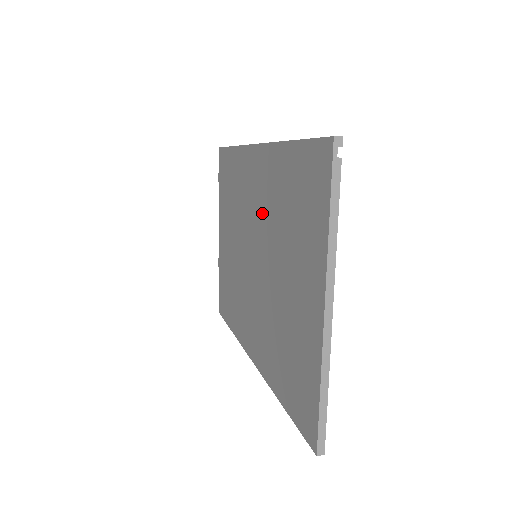
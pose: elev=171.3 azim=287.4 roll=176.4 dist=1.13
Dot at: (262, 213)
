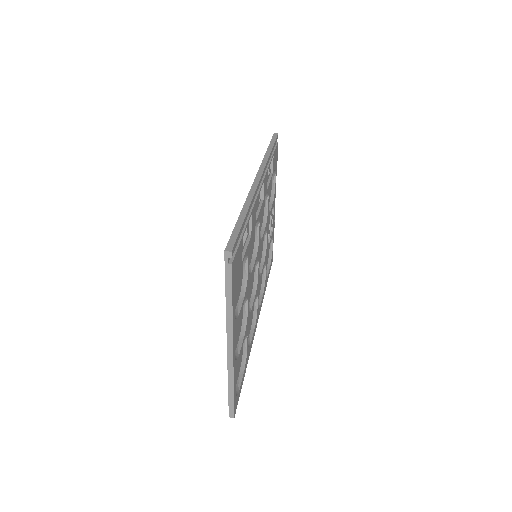
Dot at: occluded
